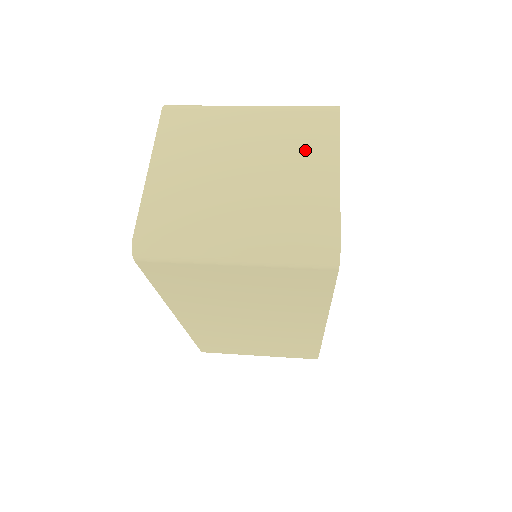
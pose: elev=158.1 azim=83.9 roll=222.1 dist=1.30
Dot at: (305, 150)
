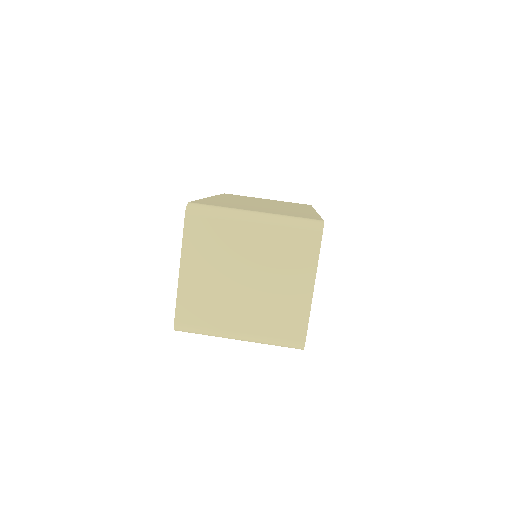
Dot at: (292, 267)
